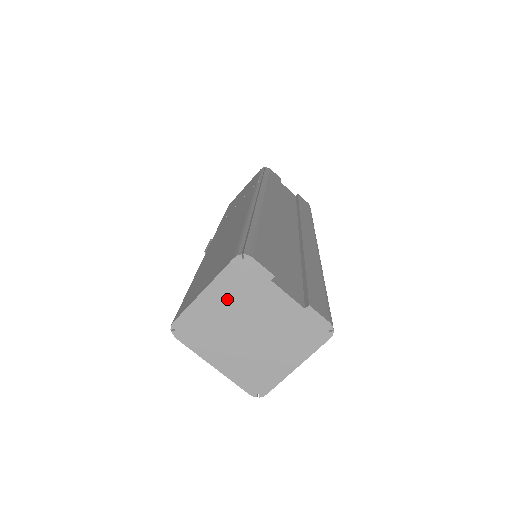
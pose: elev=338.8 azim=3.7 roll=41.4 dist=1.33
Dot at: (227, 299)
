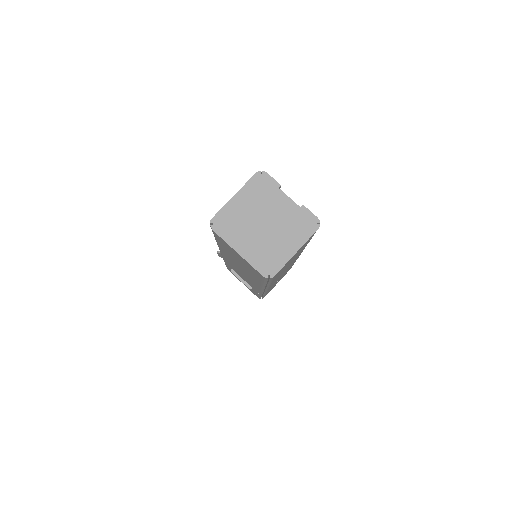
Dot at: (250, 201)
